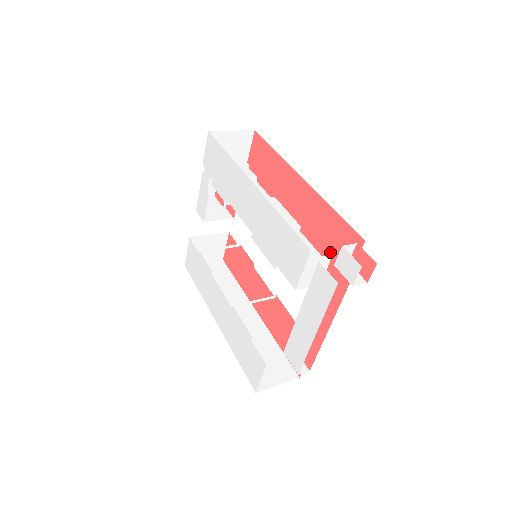
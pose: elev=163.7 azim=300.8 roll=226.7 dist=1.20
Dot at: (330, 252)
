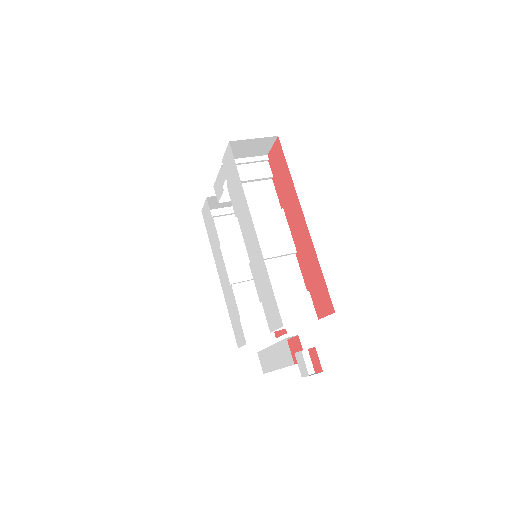
Dot at: (312, 292)
